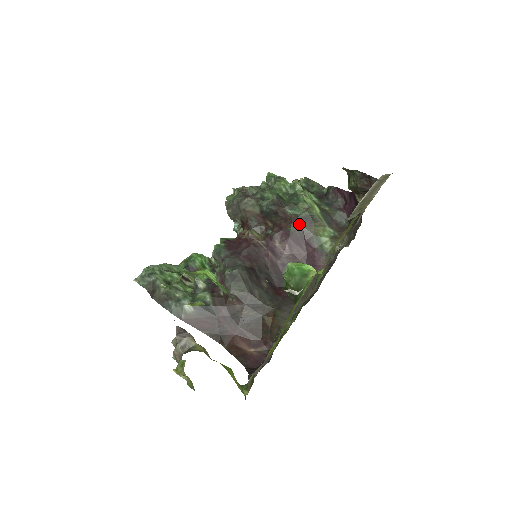
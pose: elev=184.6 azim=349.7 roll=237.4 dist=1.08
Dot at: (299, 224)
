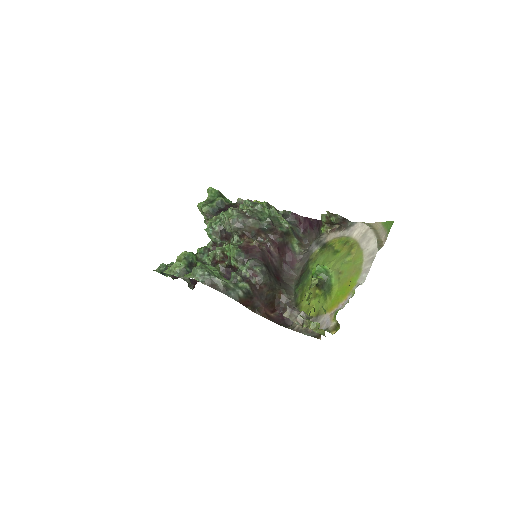
Dot at: (284, 237)
